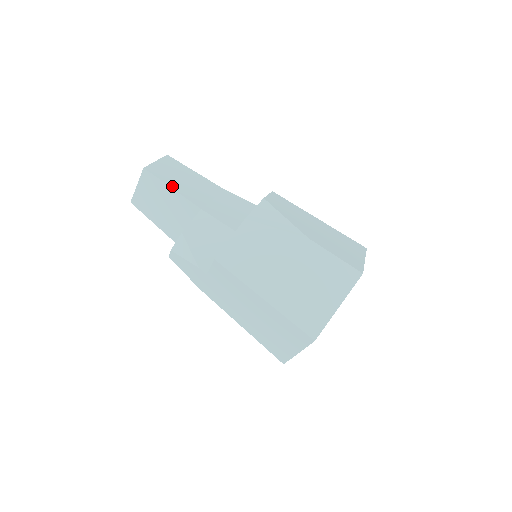
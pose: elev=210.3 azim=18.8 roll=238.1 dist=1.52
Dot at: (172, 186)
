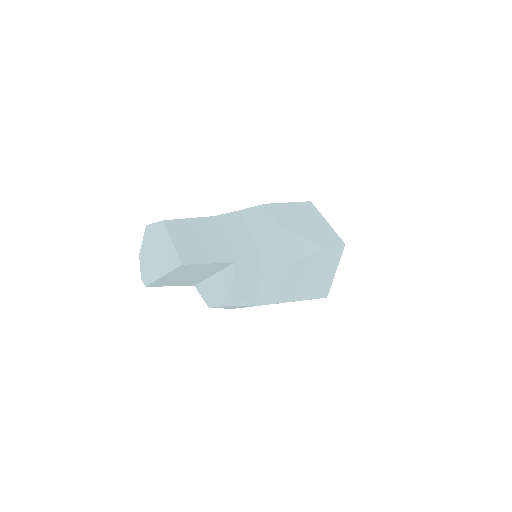
Dot at: (208, 261)
